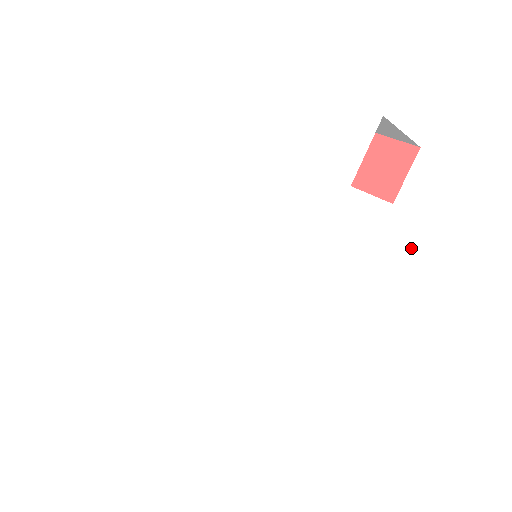
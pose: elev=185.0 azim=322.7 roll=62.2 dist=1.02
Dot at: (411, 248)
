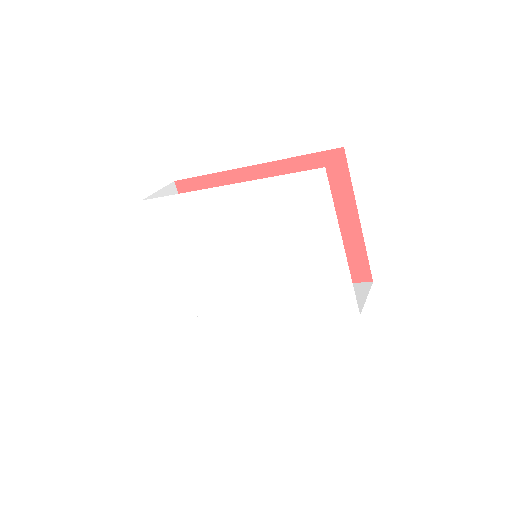
Dot at: (317, 351)
